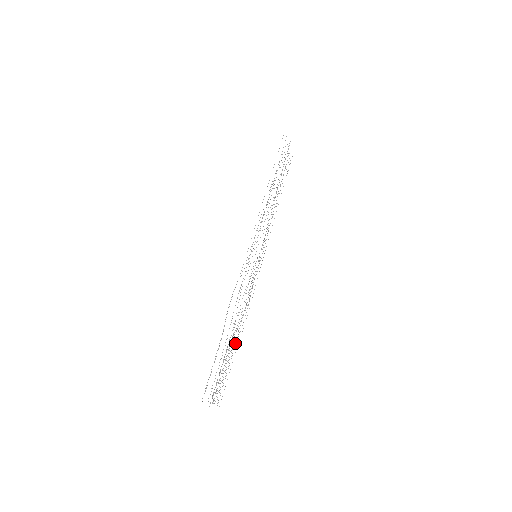
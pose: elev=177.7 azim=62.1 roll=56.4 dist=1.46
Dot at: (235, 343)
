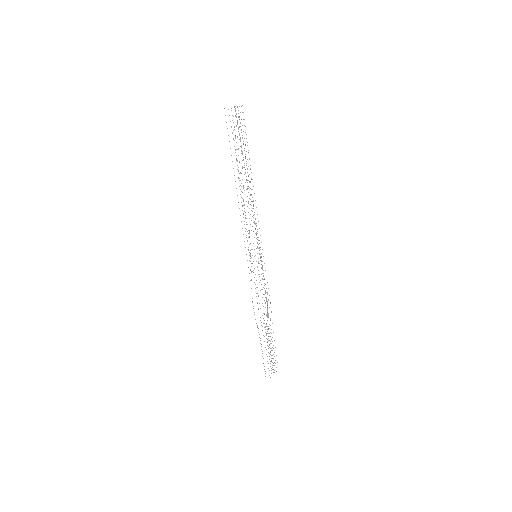
Dot at: occluded
